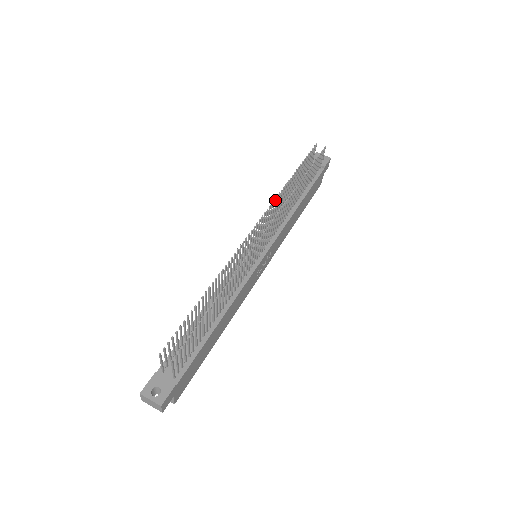
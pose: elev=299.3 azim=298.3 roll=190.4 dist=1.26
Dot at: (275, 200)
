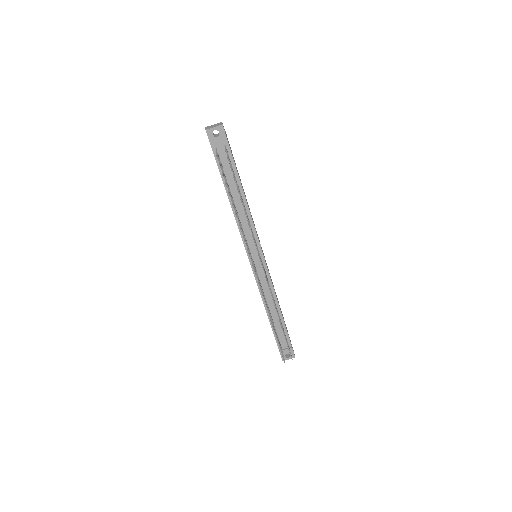
Dot at: (245, 242)
